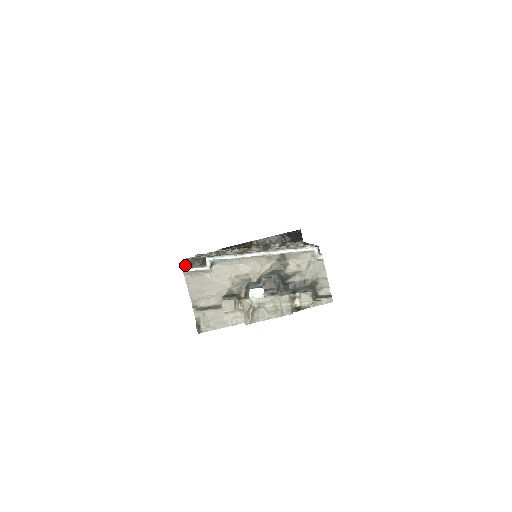
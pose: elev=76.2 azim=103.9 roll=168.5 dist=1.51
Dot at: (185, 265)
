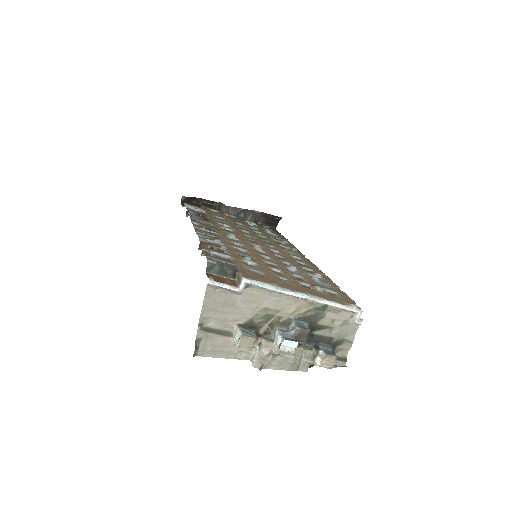
Dot at: (206, 268)
